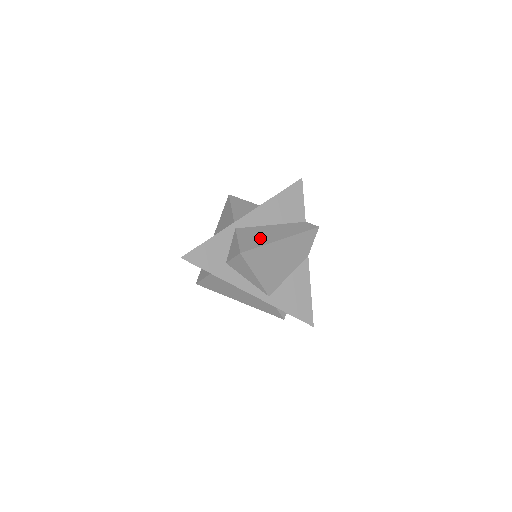
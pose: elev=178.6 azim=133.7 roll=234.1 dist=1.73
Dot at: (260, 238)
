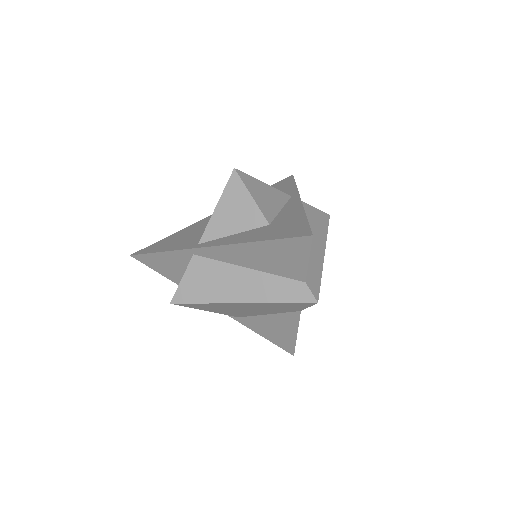
Dot at: (211, 288)
